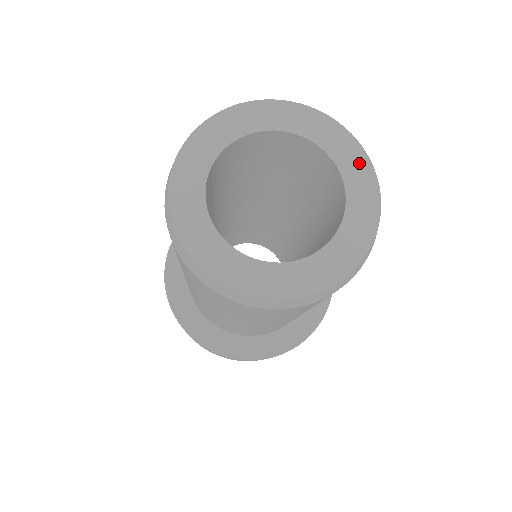
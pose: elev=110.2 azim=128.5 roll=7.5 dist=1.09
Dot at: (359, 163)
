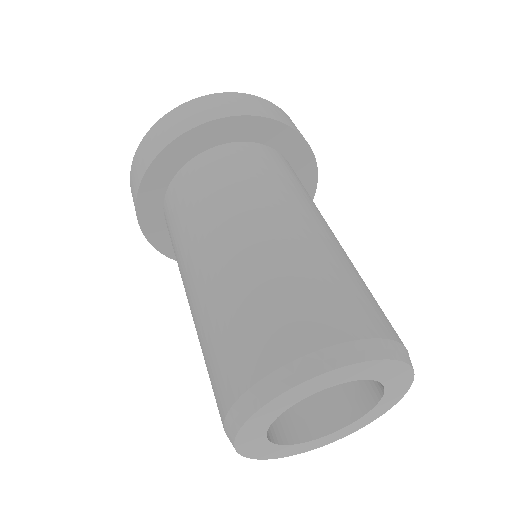
Dot at: (401, 390)
